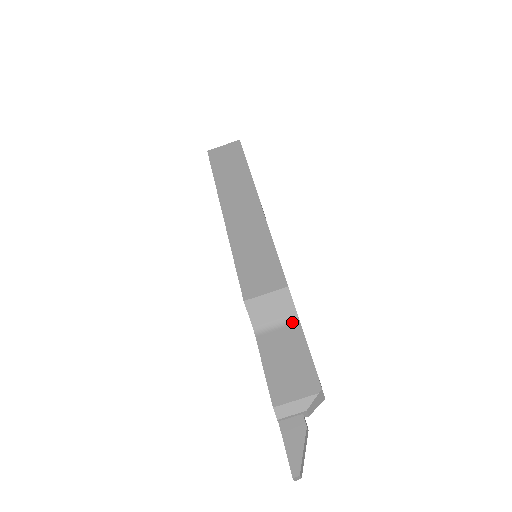
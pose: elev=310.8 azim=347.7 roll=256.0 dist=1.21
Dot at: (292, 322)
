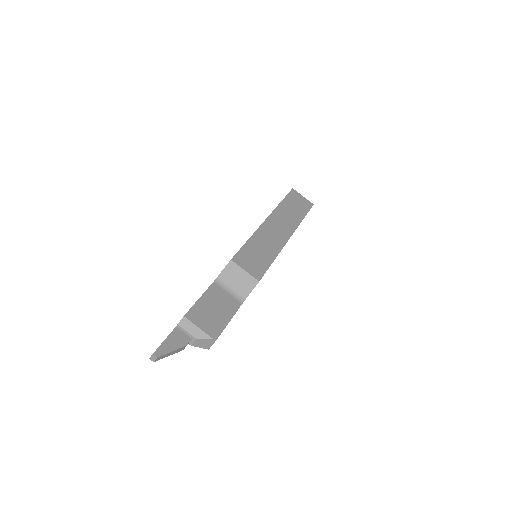
Dot at: (238, 299)
